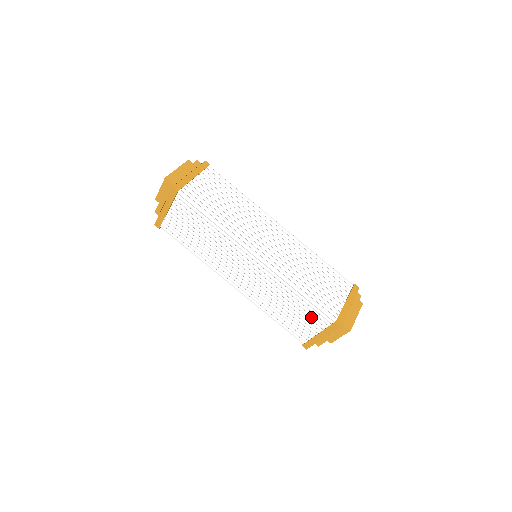
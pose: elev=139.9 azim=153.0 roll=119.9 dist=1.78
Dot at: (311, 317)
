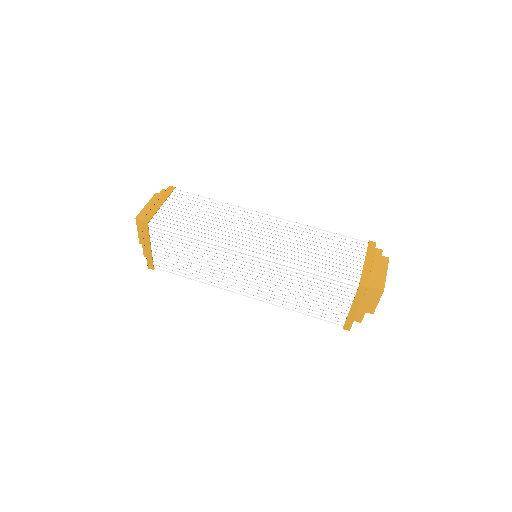
Dot at: (334, 293)
